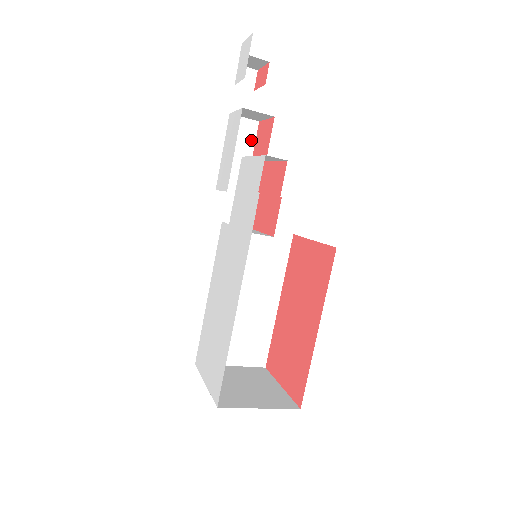
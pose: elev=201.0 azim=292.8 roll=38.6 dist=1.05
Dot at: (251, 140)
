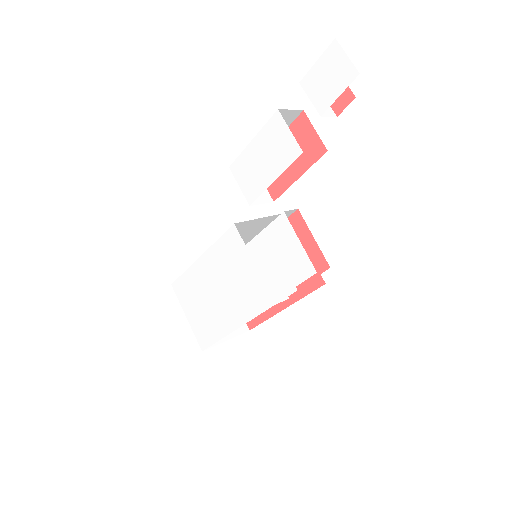
Dot at: occluded
